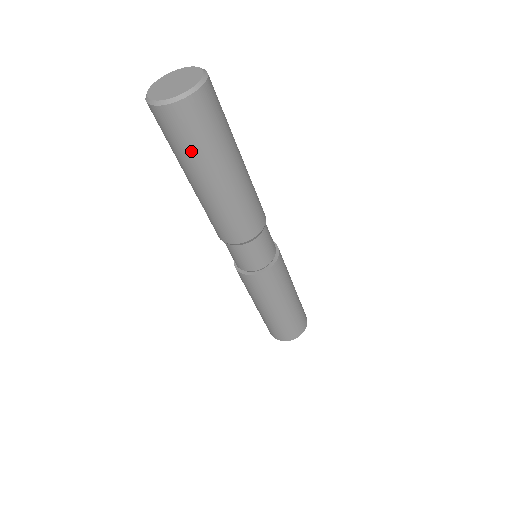
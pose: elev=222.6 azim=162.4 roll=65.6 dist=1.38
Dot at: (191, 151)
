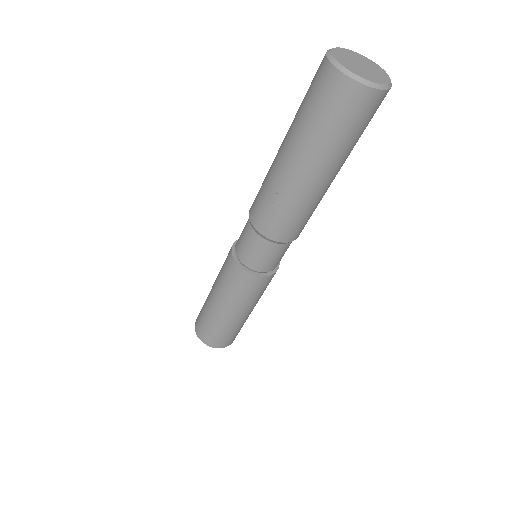
Dot at: (339, 139)
